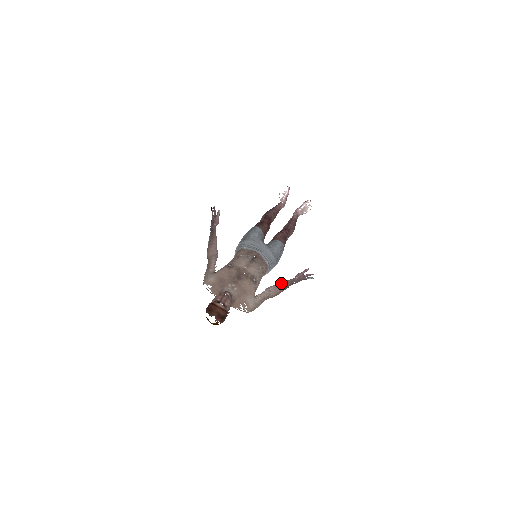
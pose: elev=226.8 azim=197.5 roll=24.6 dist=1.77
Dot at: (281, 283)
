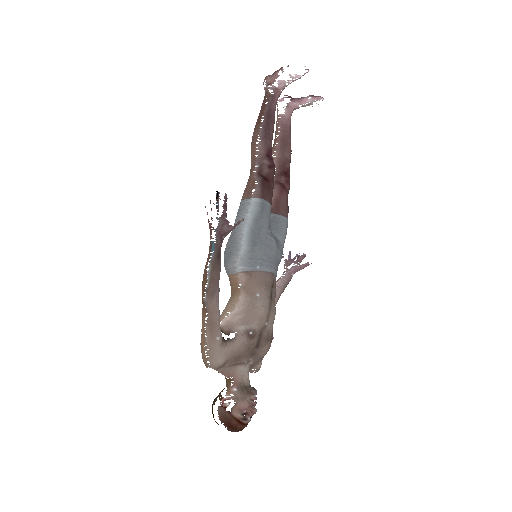
Dot at: (278, 292)
